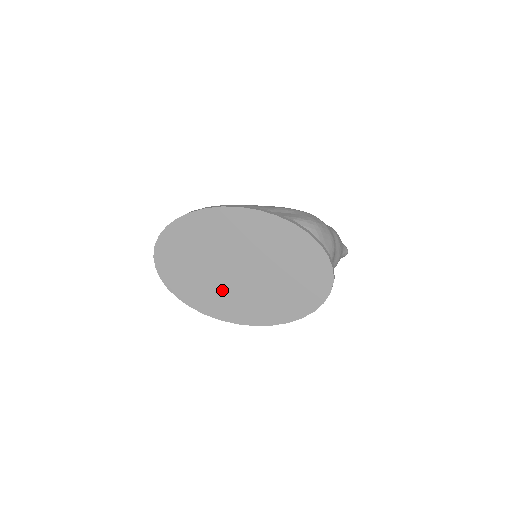
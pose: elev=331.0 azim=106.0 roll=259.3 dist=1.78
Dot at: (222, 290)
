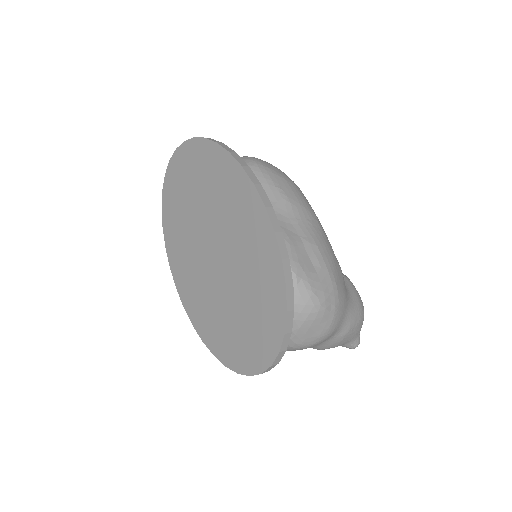
Dot at: (190, 248)
